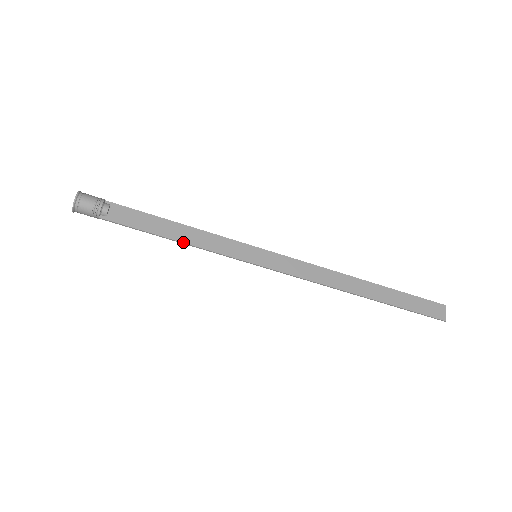
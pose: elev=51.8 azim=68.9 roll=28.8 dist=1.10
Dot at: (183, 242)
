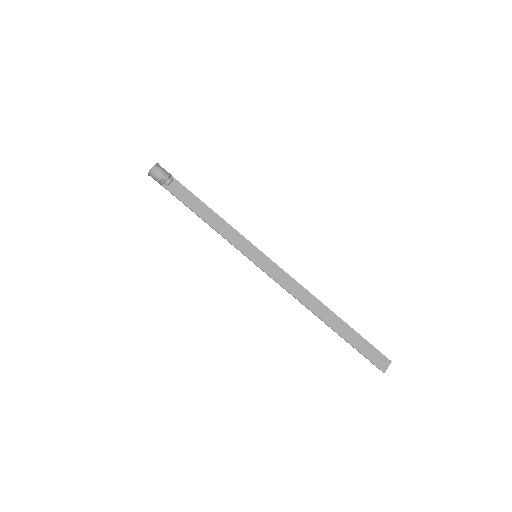
Dot at: (209, 224)
